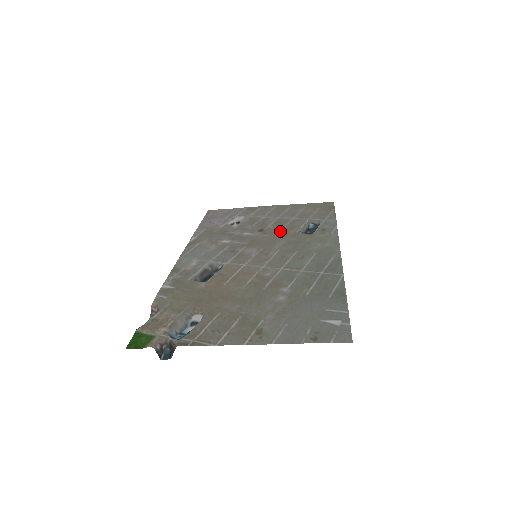
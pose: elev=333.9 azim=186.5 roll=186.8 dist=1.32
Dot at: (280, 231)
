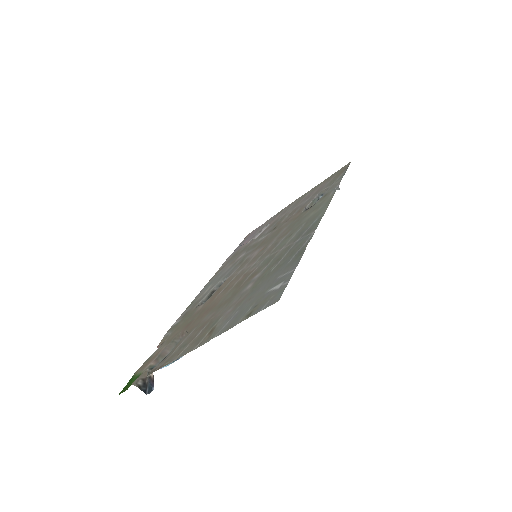
Dot at: (287, 220)
